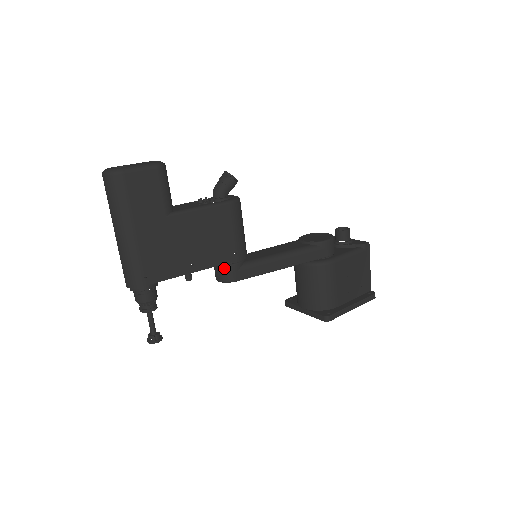
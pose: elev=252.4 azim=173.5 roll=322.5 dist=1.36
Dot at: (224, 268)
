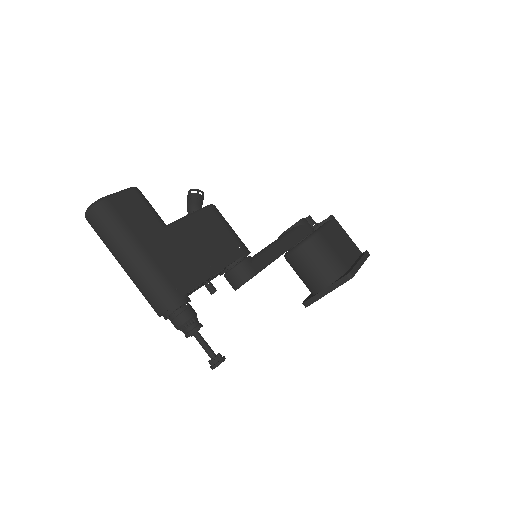
Dot at: (238, 267)
